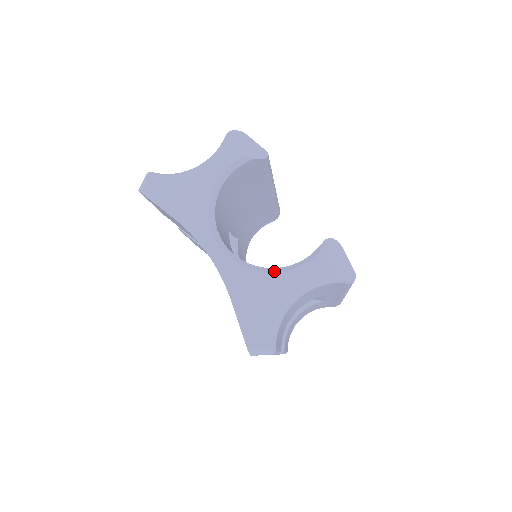
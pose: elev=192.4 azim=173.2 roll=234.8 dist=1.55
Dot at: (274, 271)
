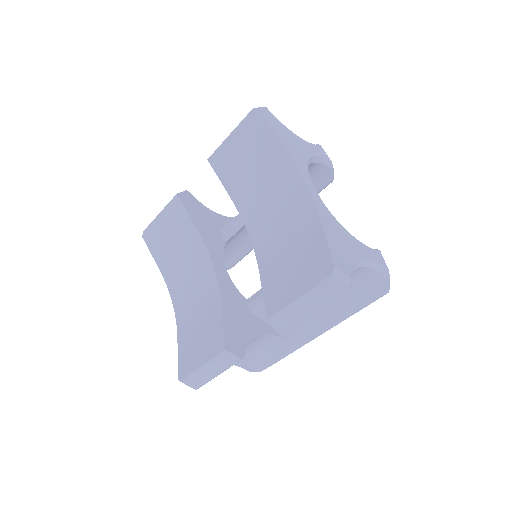
Dot at: (351, 235)
